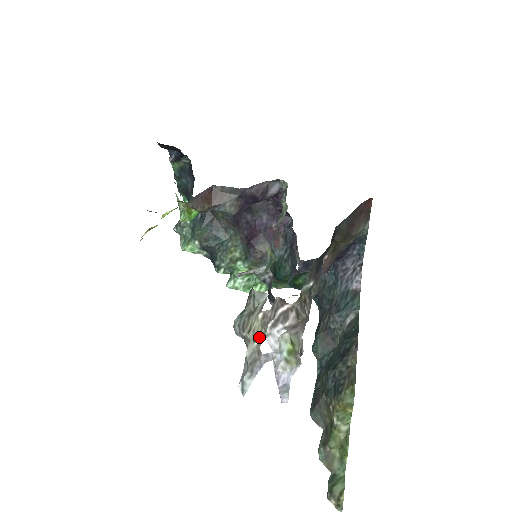
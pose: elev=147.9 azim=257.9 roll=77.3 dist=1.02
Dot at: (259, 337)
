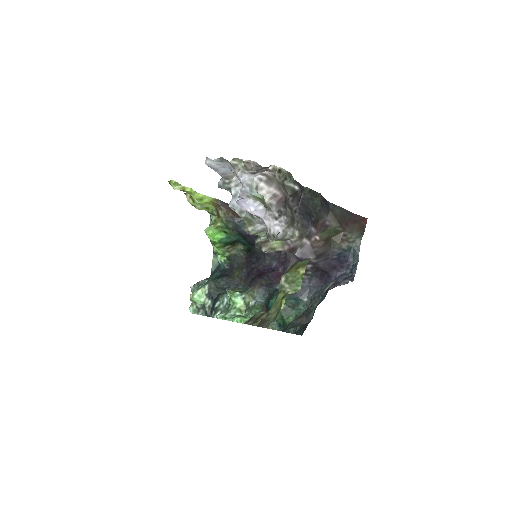
Dot at: (238, 162)
